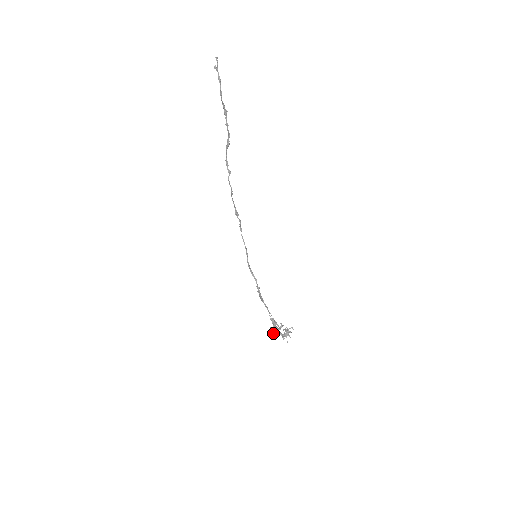
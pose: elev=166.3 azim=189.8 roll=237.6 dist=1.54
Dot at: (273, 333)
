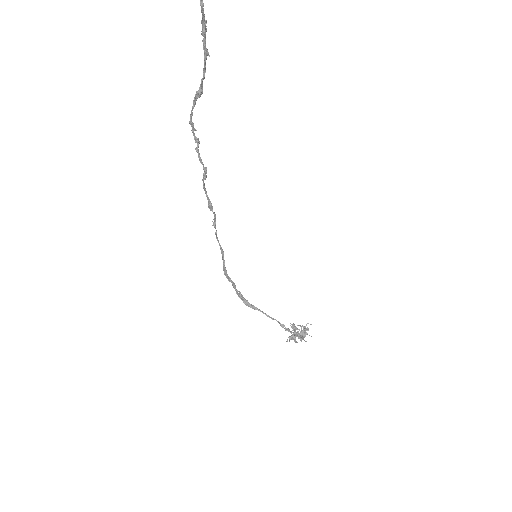
Dot at: (296, 342)
